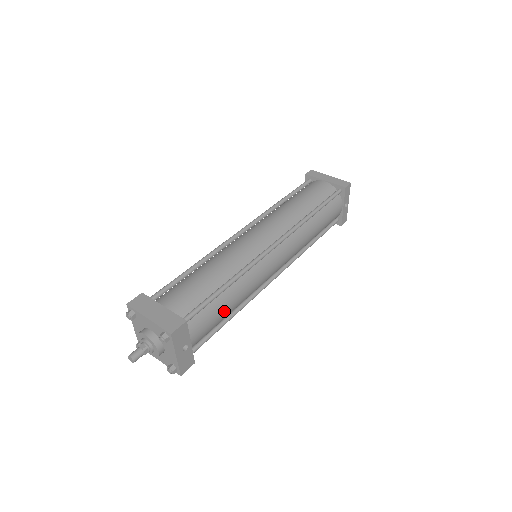
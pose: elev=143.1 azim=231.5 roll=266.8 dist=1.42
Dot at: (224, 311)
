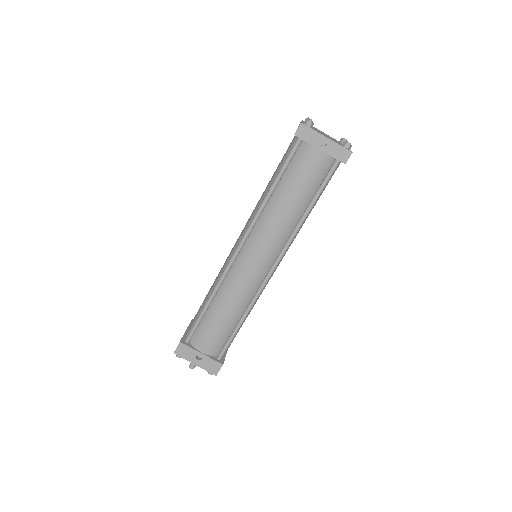
Dot at: (219, 322)
